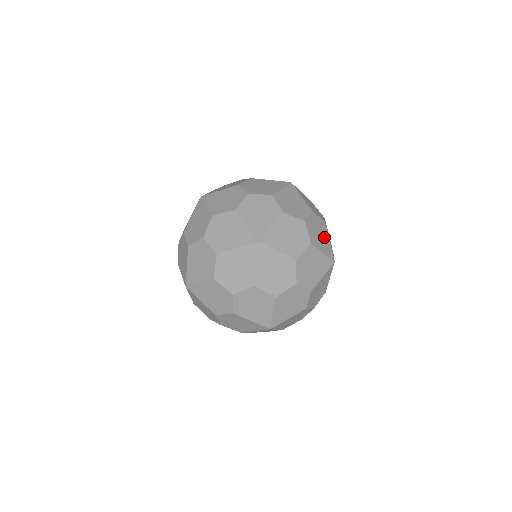
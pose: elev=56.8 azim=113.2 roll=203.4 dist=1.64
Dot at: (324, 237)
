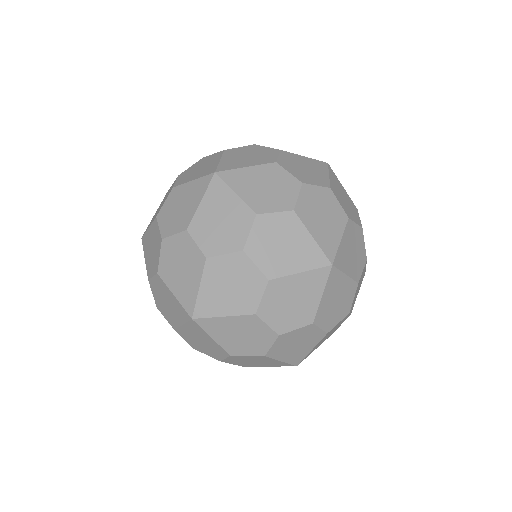
Dot at: (296, 240)
